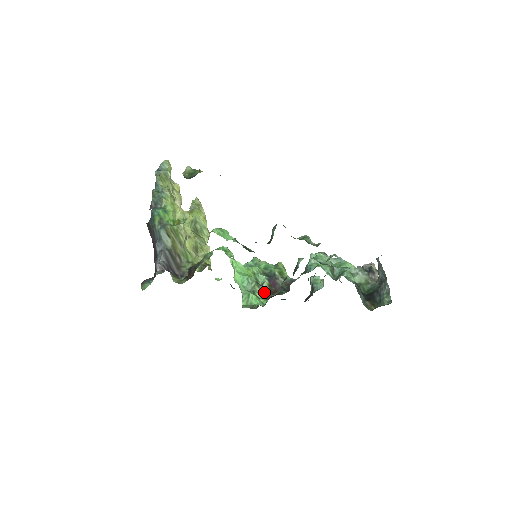
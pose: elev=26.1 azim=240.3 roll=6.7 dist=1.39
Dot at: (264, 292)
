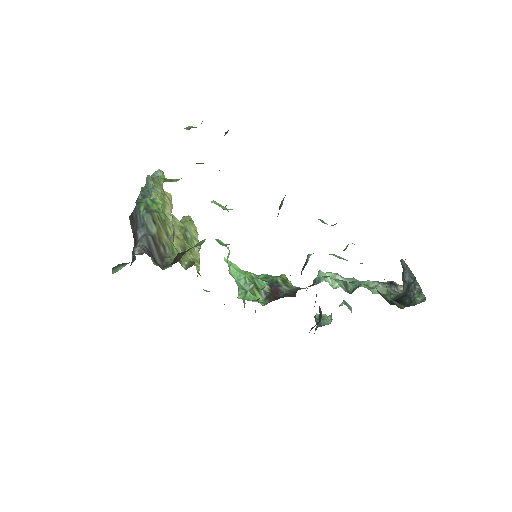
Dot at: (264, 296)
